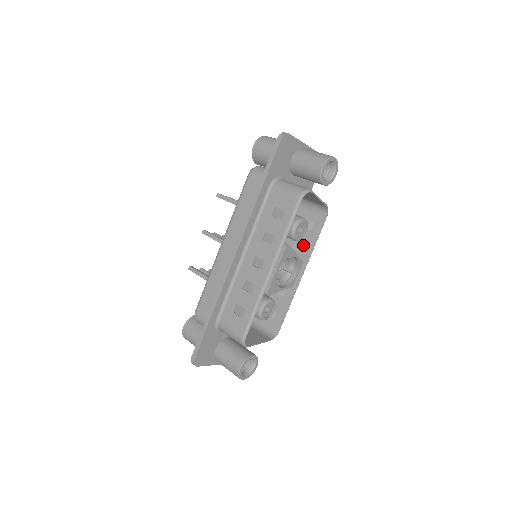
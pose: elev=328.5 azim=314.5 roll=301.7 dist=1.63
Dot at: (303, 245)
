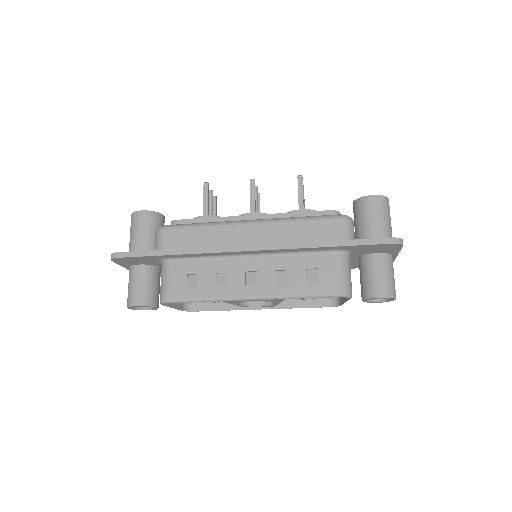
Dot at: occluded
